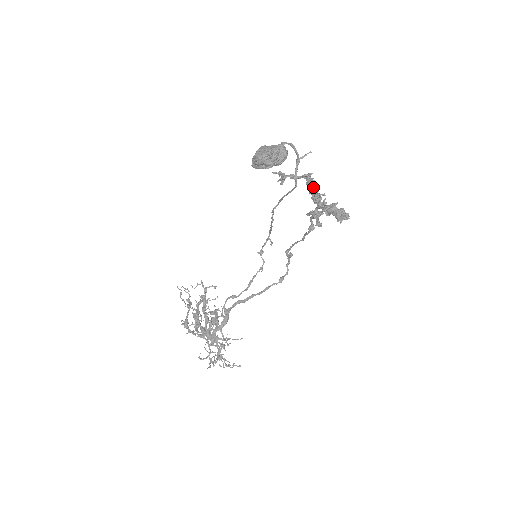
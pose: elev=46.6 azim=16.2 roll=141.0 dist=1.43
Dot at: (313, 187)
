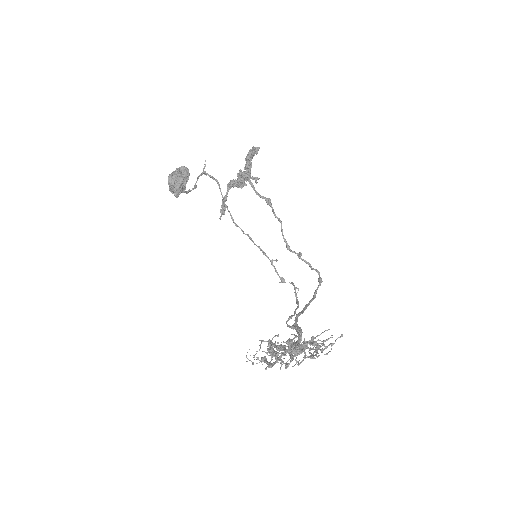
Dot at: (237, 181)
